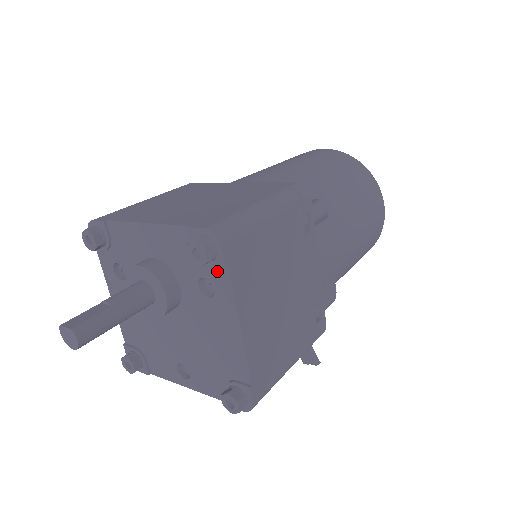
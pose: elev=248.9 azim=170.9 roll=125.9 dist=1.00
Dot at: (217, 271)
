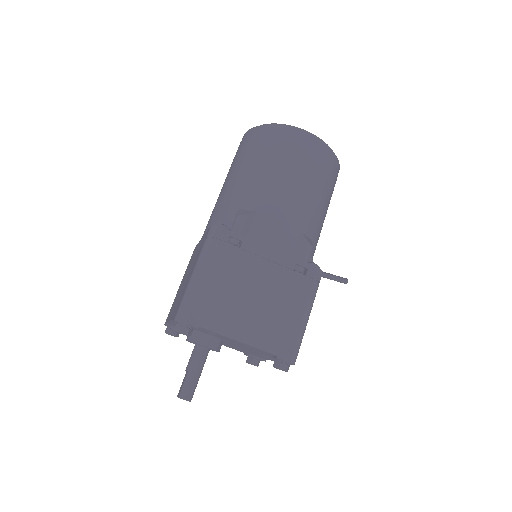
Dot at: occluded
